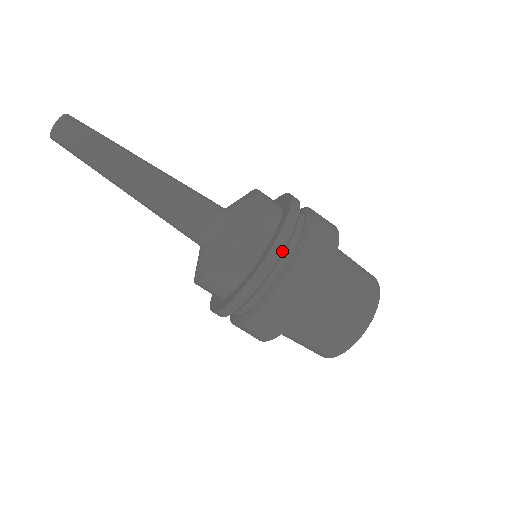
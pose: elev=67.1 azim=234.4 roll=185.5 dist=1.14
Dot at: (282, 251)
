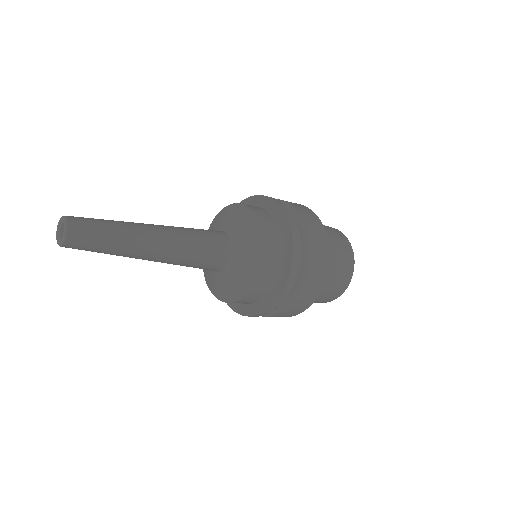
Dot at: occluded
